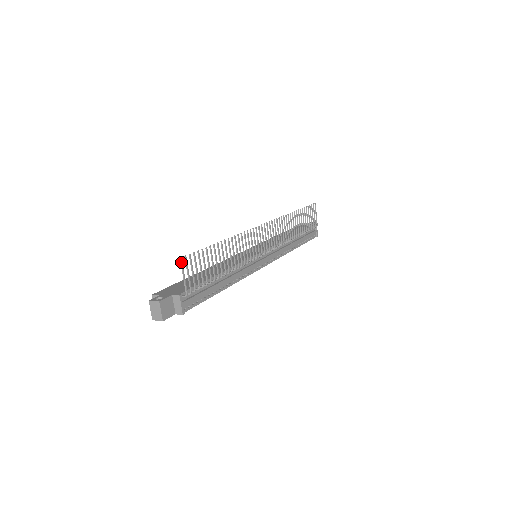
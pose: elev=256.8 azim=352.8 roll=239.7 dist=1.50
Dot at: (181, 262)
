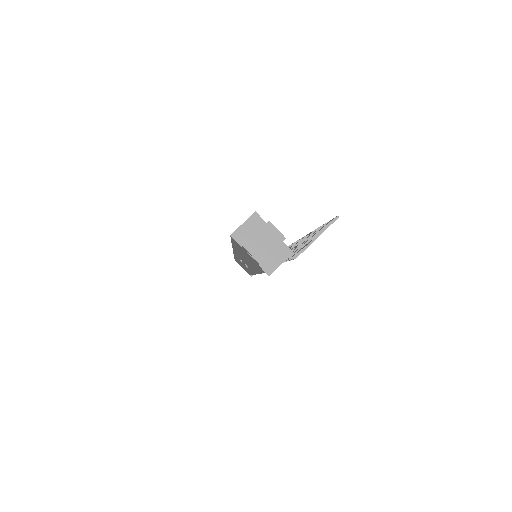
Dot at: (334, 221)
